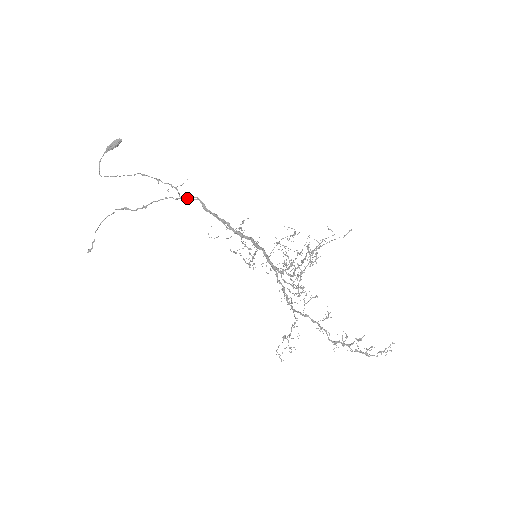
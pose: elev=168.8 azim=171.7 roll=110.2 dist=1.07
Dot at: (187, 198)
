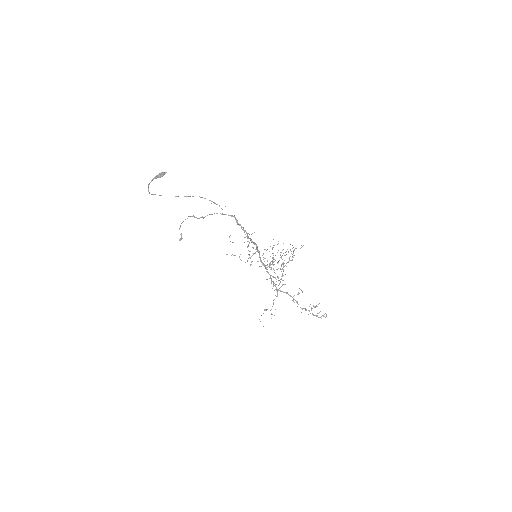
Dot at: (228, 215)
